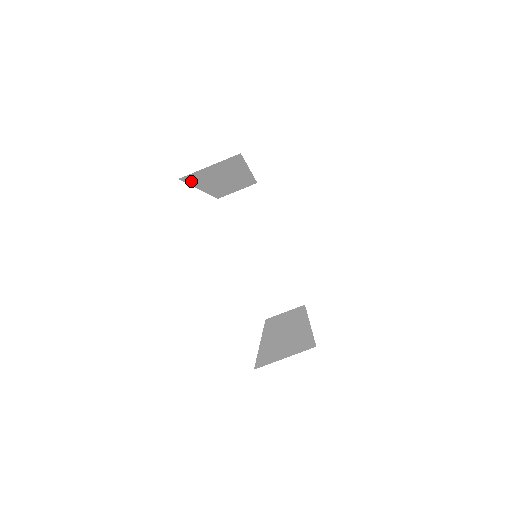
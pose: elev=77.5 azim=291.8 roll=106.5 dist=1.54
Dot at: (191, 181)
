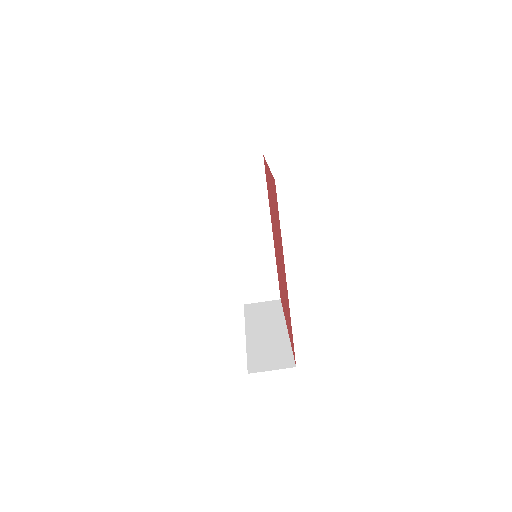
Dot at: (228, 184)
